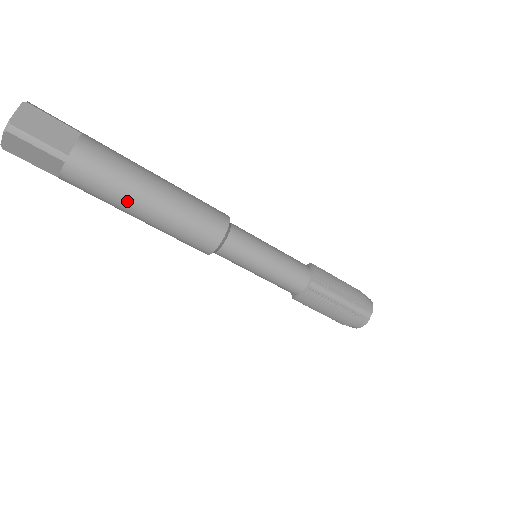
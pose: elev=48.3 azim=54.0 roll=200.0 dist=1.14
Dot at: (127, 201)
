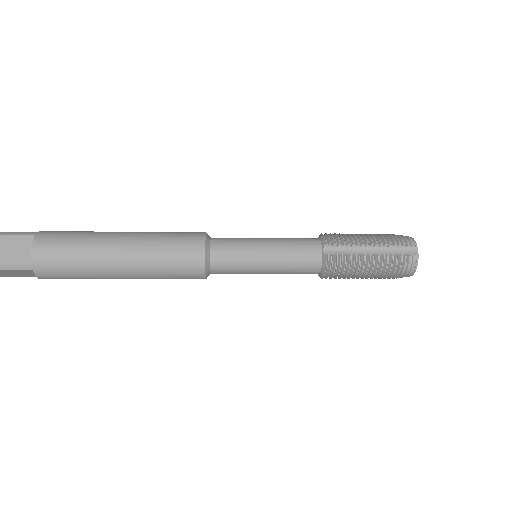
Dot at: occluded
